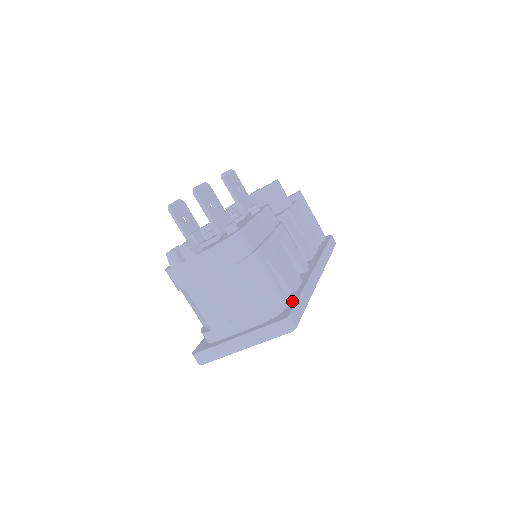
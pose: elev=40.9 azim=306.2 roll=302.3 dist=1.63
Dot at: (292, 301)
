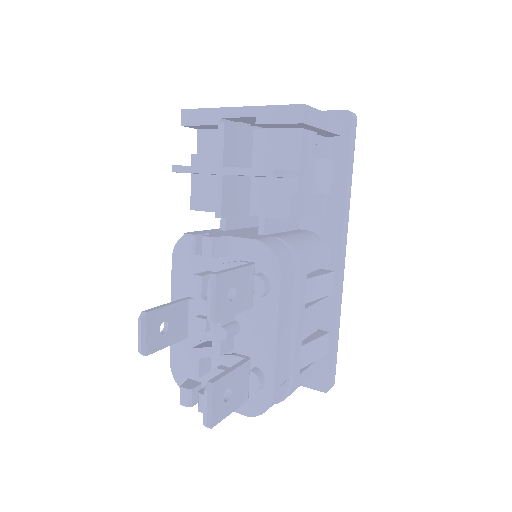
Dot at: occluded
